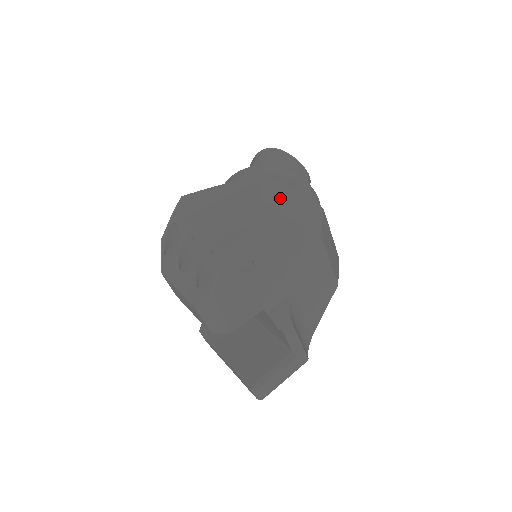
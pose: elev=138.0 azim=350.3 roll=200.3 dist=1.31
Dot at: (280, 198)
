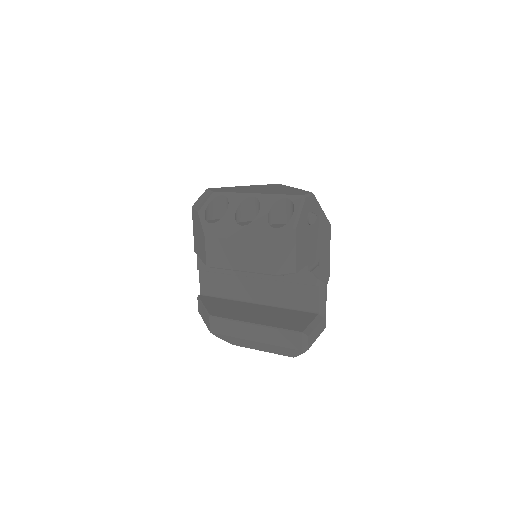
Dot at: occluded
